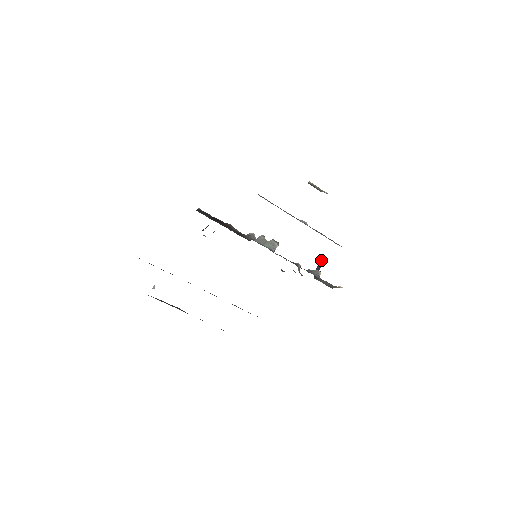
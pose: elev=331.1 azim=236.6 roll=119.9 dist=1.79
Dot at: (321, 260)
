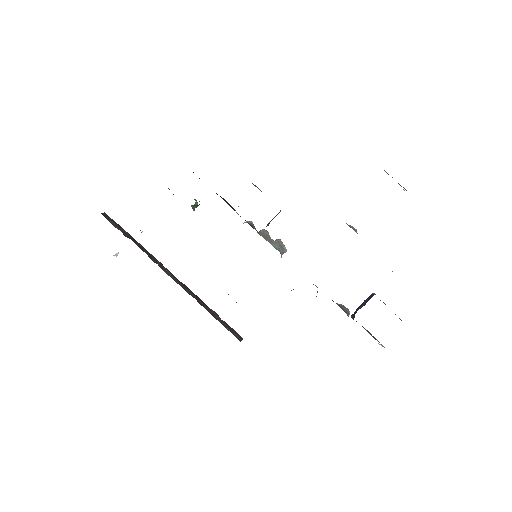
Dot at: (371, 294)
